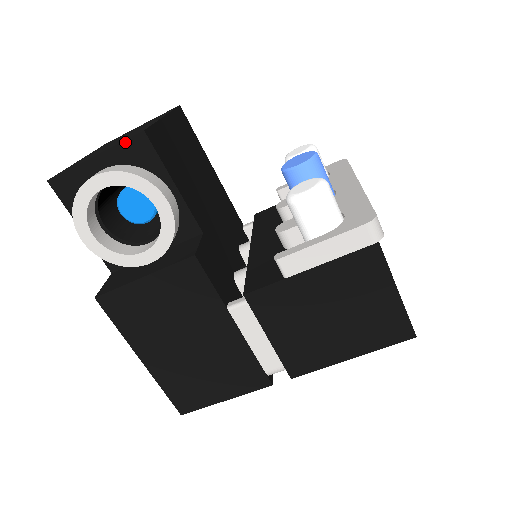
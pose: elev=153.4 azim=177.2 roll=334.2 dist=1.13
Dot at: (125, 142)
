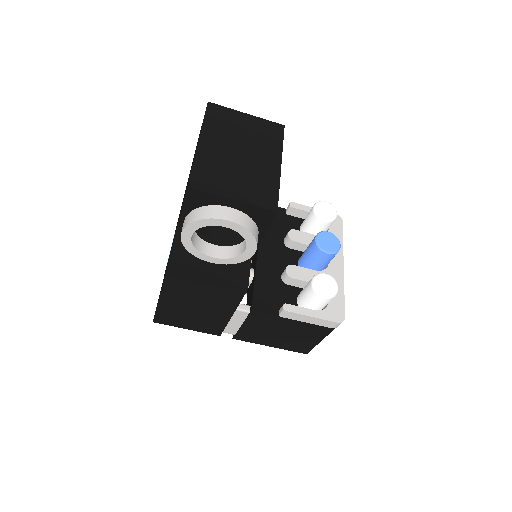
Dot at: (260, 208)
